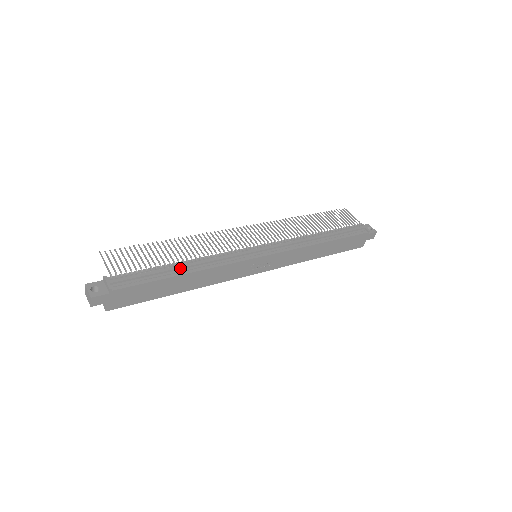
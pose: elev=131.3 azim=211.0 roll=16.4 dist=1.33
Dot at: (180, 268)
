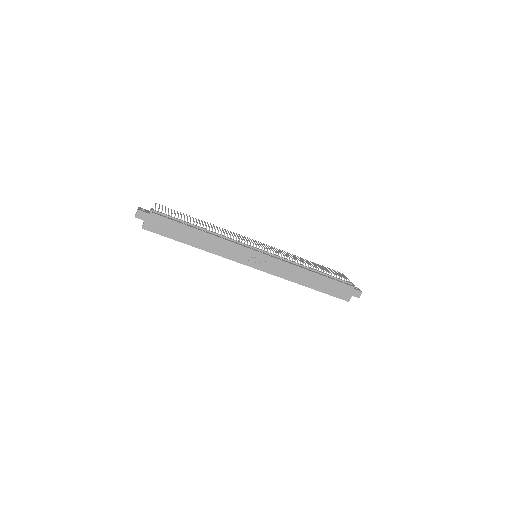
Dot at: (199, 227)
